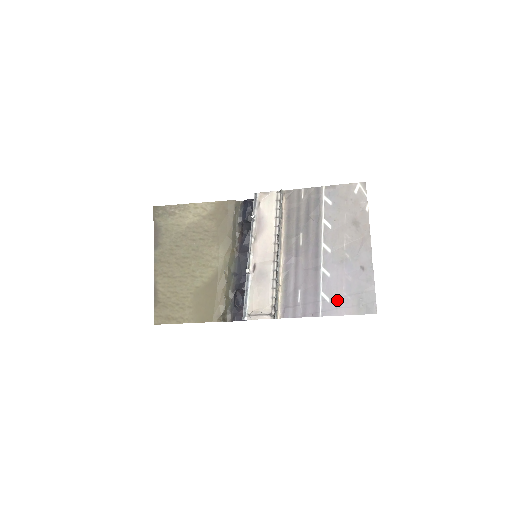
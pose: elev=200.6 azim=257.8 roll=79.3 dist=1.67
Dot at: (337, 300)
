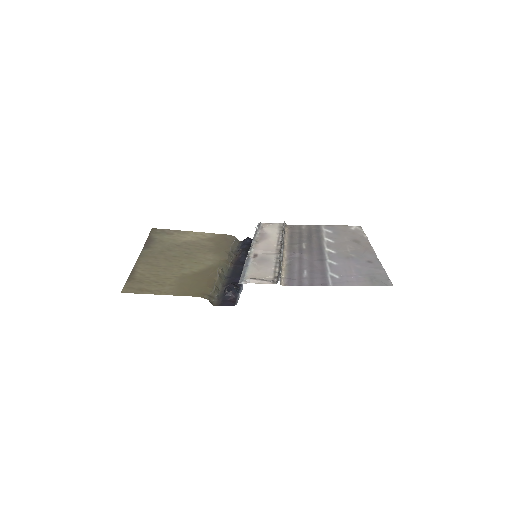
Dot at: (347, 277)
